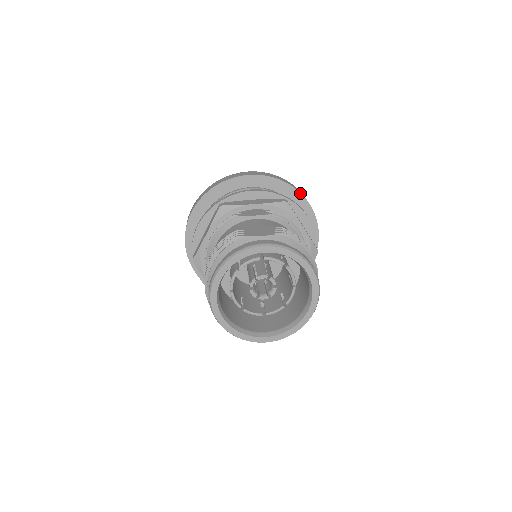
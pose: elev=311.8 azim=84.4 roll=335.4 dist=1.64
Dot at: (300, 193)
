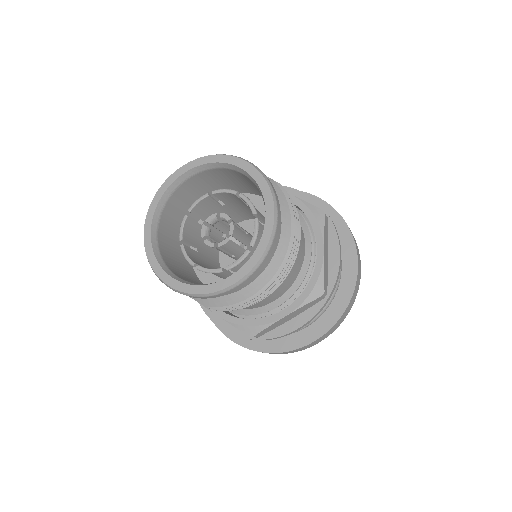
Dot at: (355, 244)
